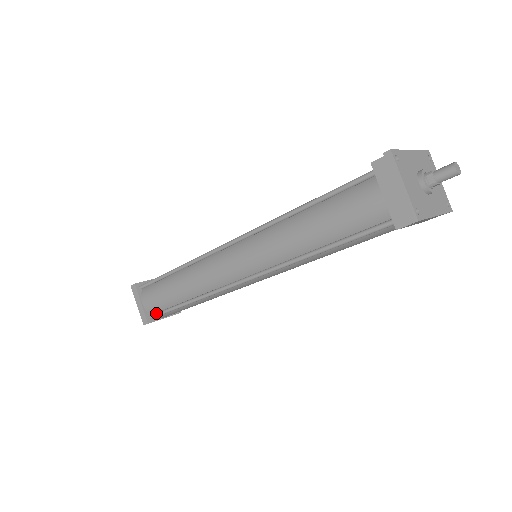
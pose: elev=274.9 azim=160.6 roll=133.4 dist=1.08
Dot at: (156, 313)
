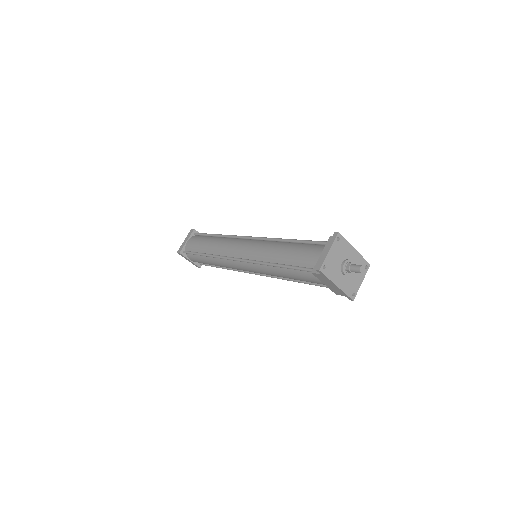
Dot at: (188, 251)
